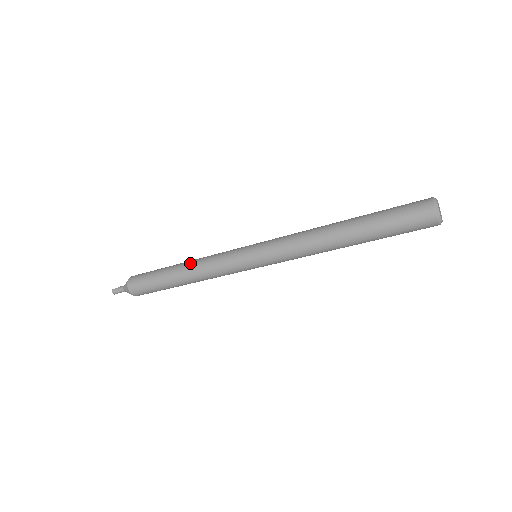
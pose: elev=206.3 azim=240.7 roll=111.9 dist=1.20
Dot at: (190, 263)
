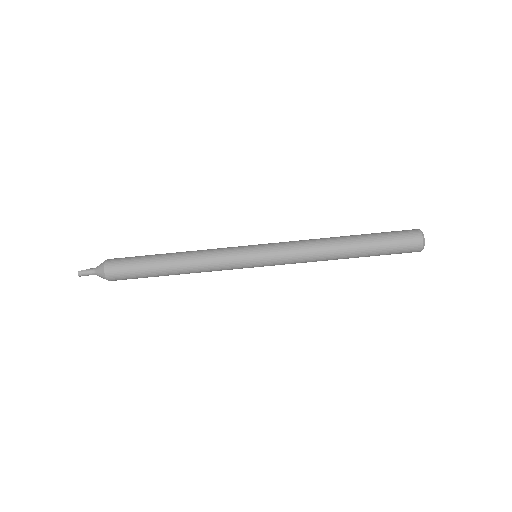
Dot at: (186, 255)
